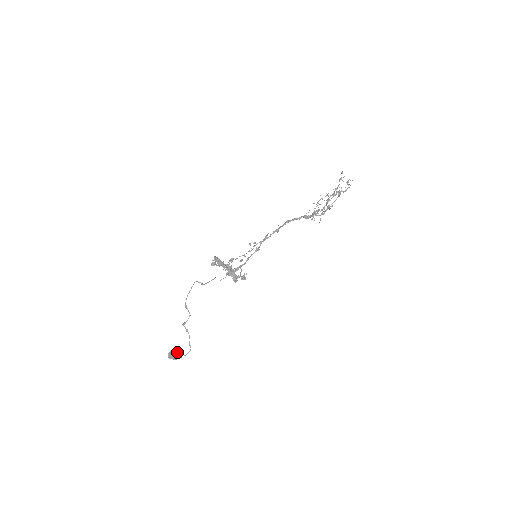
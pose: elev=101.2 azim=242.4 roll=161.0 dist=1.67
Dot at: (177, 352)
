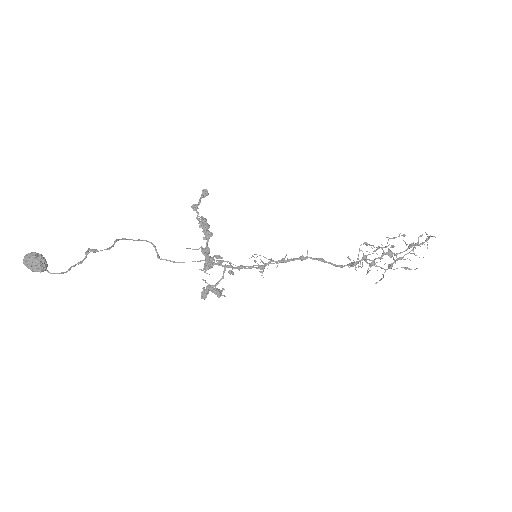
Dot at: occluded
